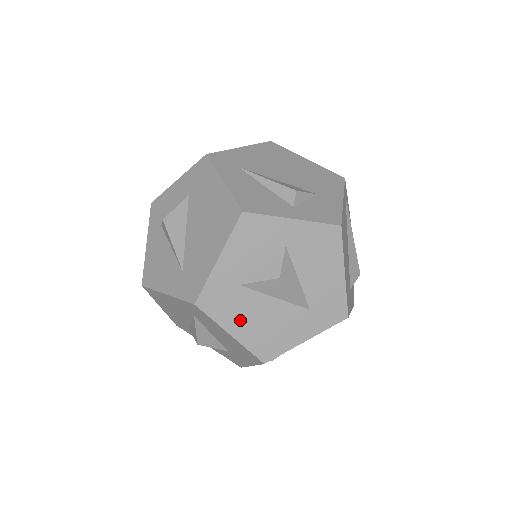
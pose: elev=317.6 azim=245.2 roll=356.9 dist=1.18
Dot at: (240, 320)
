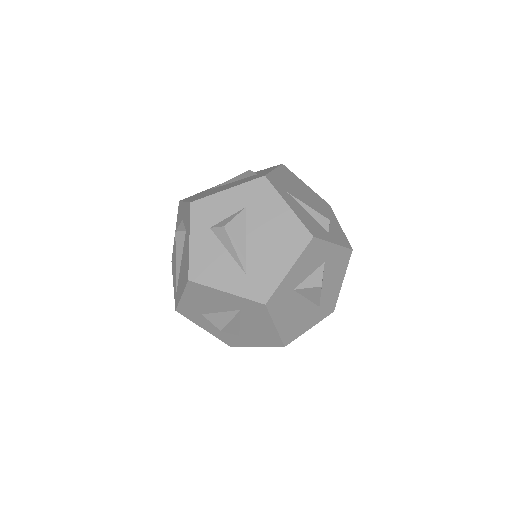
Dot at: (284, 315)
